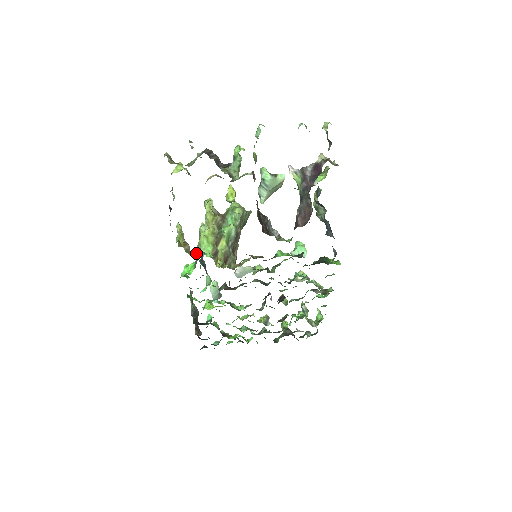
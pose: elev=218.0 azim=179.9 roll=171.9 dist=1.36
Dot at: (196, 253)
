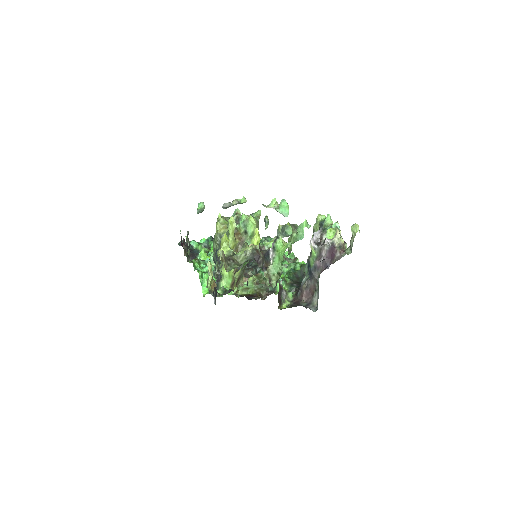
Dot at: (221, 292)
